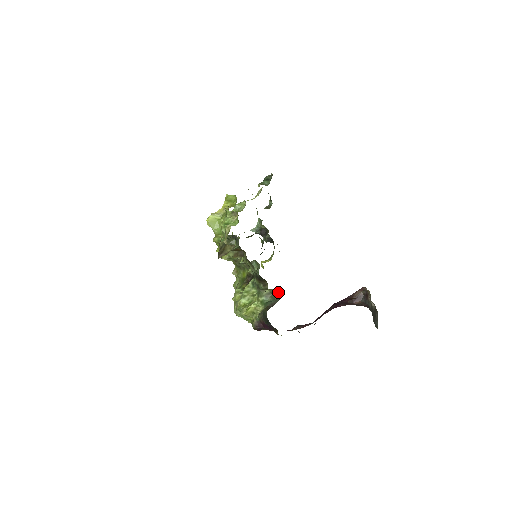
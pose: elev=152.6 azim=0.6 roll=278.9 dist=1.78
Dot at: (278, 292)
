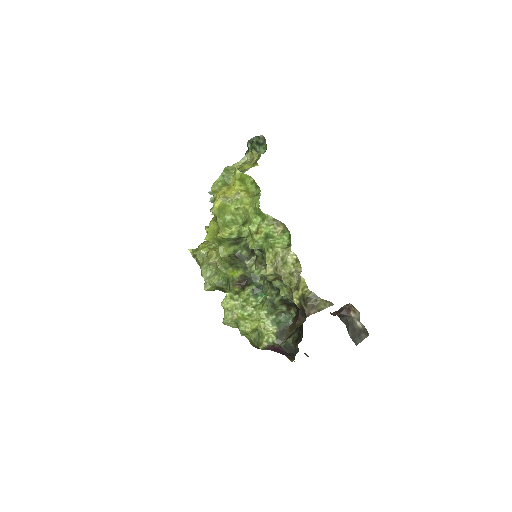
Dot at: occluded
